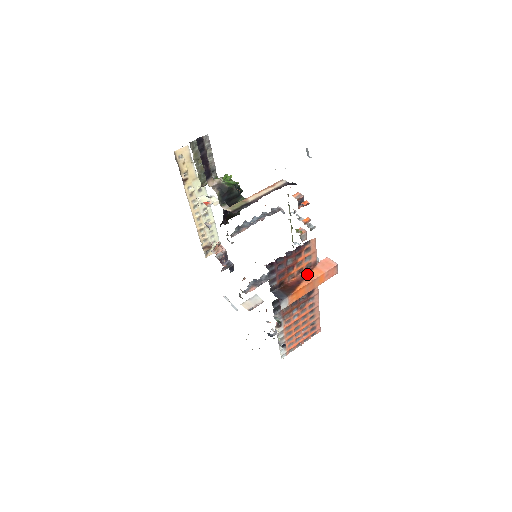
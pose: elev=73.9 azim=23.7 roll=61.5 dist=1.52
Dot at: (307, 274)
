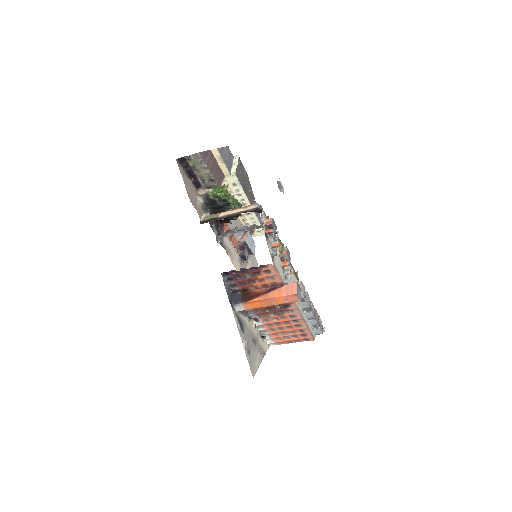
Dot at: (270, 291)
